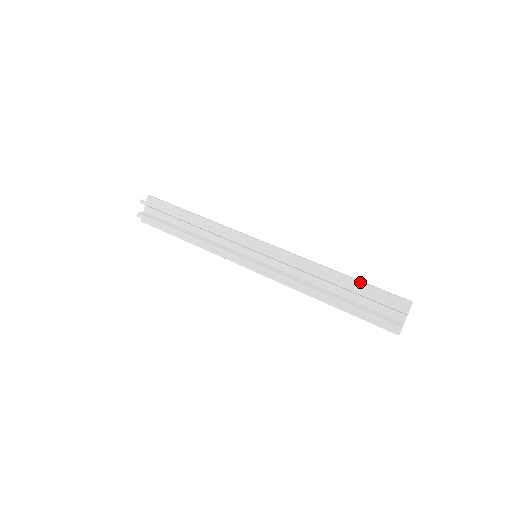
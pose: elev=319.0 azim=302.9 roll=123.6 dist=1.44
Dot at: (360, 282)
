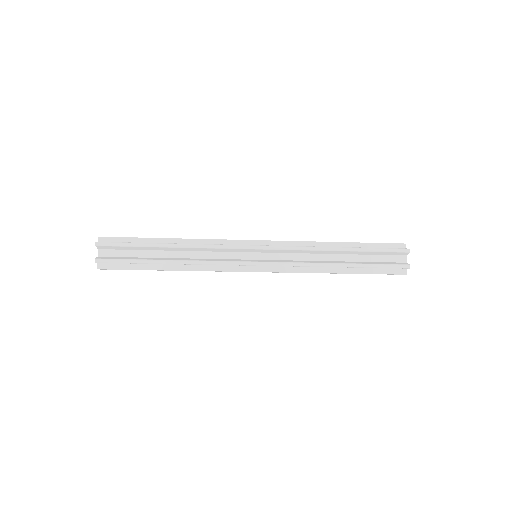
Dot at: (360, 243)
